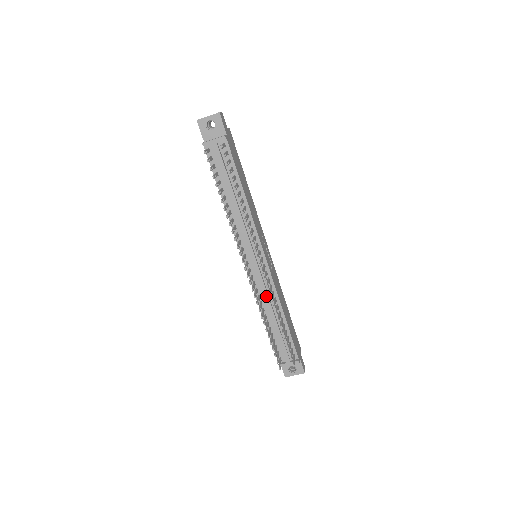
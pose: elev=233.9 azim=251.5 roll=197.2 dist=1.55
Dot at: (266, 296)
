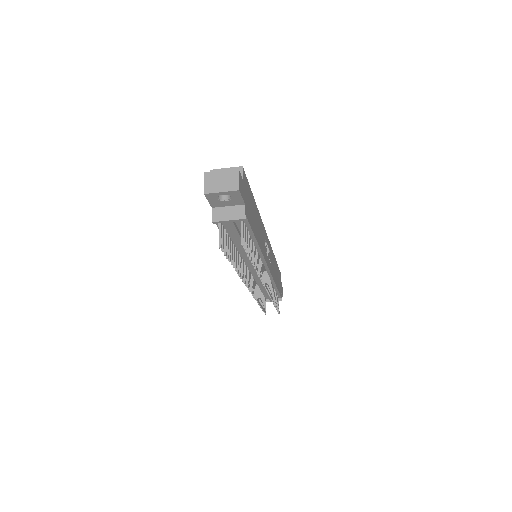
Dot at: occluded
